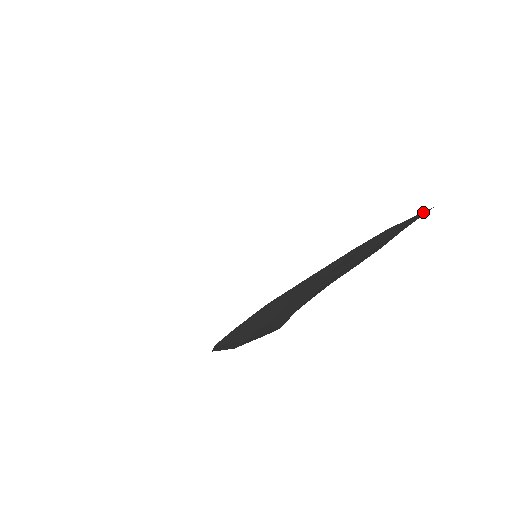
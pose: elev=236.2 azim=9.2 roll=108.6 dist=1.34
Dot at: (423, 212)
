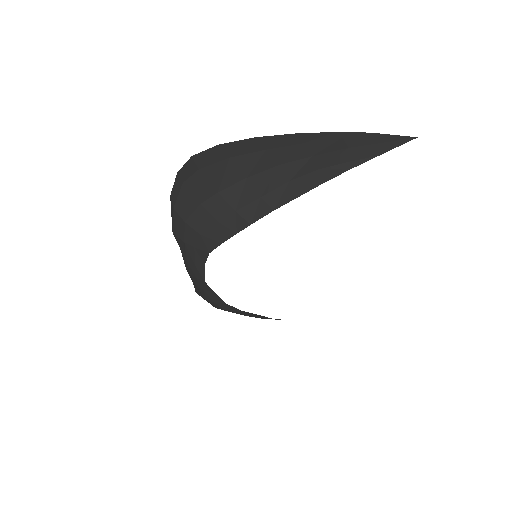
Dot at: (407, 137)
